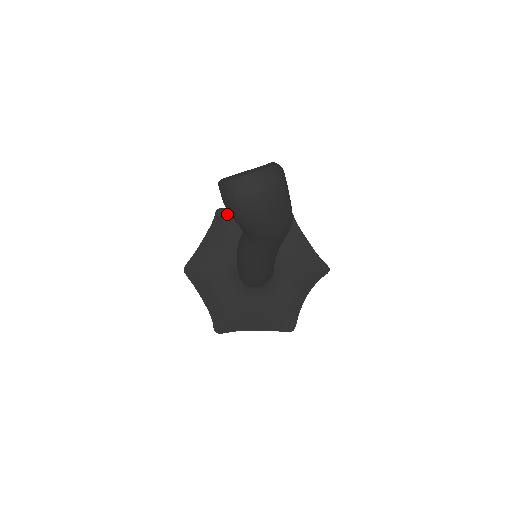
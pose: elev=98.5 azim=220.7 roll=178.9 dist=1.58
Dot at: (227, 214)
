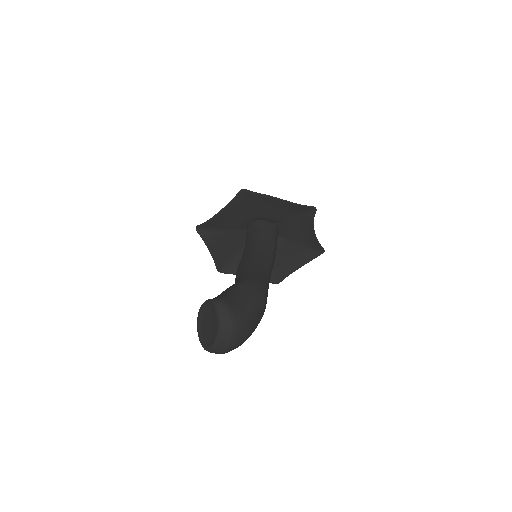
Dot at: (205, 226)
